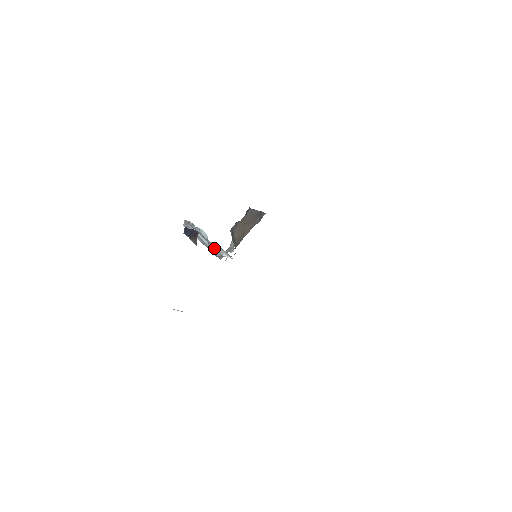
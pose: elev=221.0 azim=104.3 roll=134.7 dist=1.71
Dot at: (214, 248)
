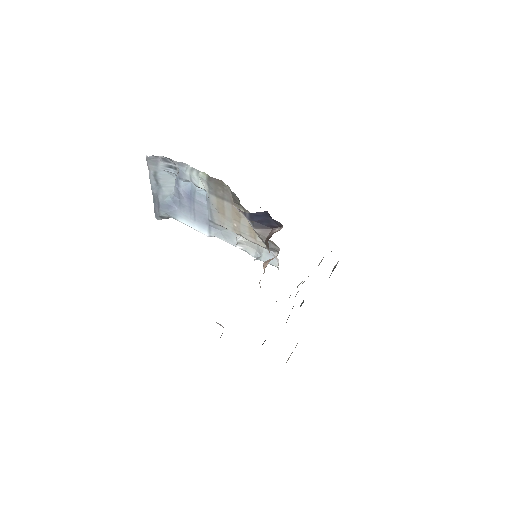
Dot at: (181, 211)
